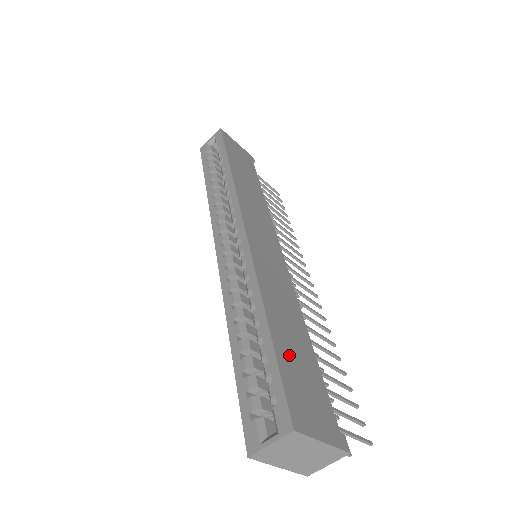
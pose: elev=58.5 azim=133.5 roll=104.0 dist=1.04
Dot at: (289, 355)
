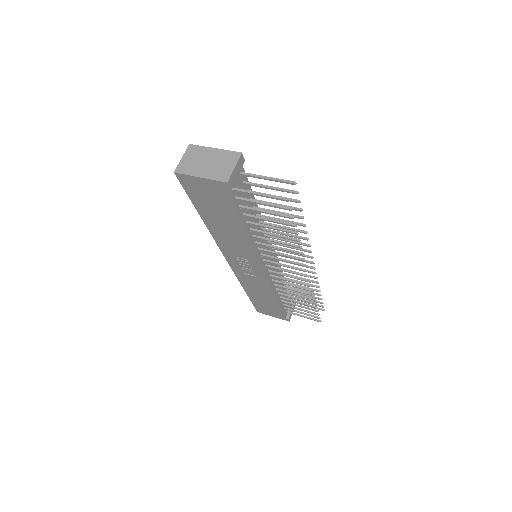
Dot at: occluded
